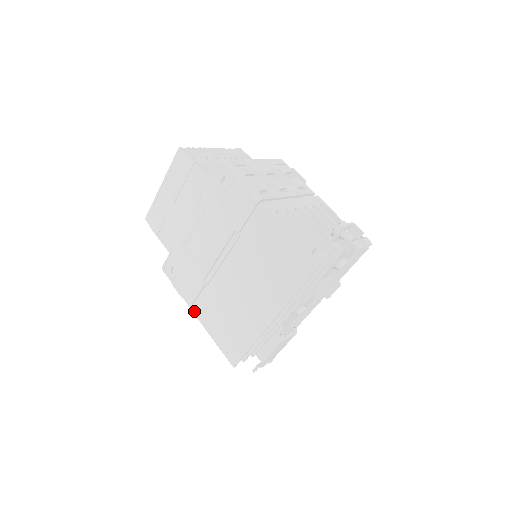
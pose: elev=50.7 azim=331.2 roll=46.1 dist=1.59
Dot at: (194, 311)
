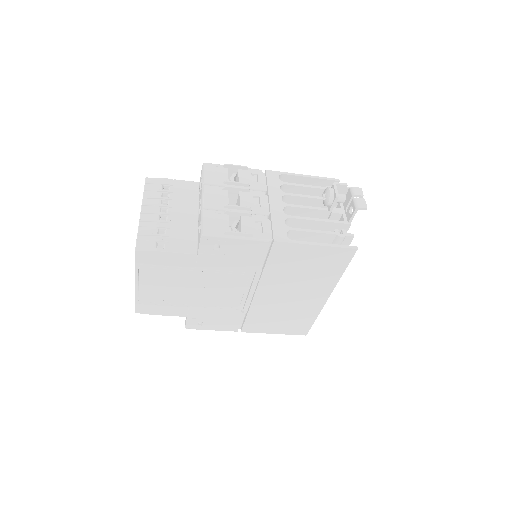
Dot at: (244, 331)
